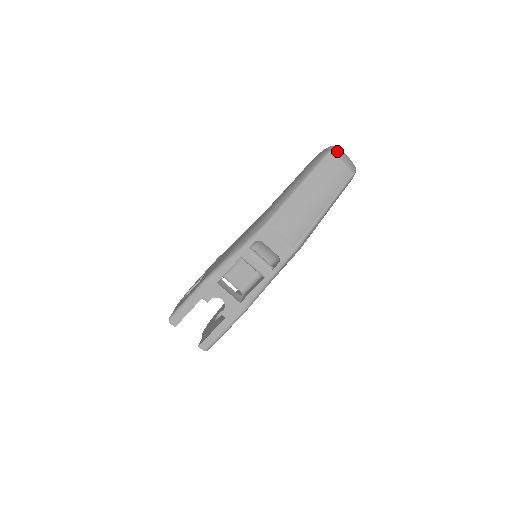
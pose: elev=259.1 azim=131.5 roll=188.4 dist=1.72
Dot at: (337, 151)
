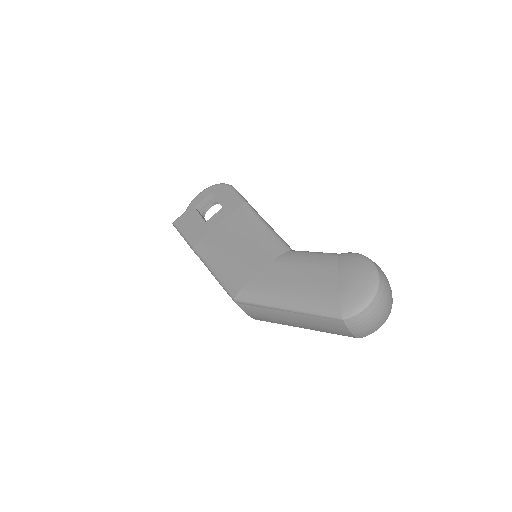
Dot at: (356, 322)
